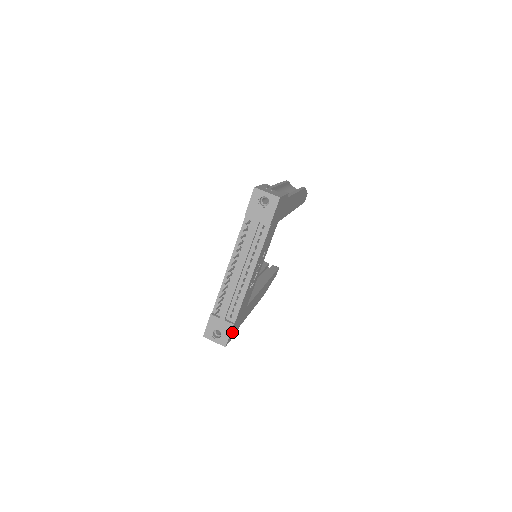
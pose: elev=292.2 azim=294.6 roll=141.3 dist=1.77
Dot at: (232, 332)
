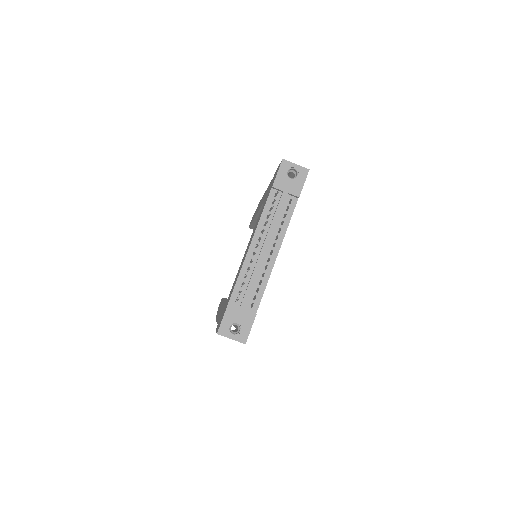
Dot at: occluded
